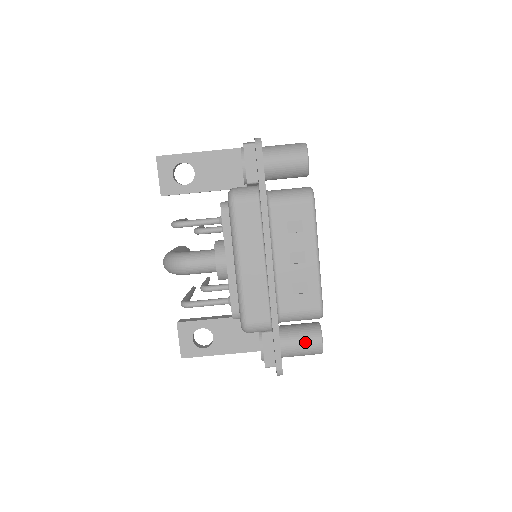
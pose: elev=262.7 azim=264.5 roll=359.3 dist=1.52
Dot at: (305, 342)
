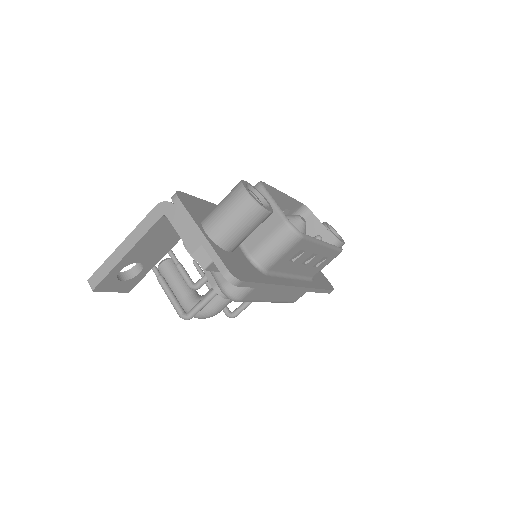
Dot at: occluded
